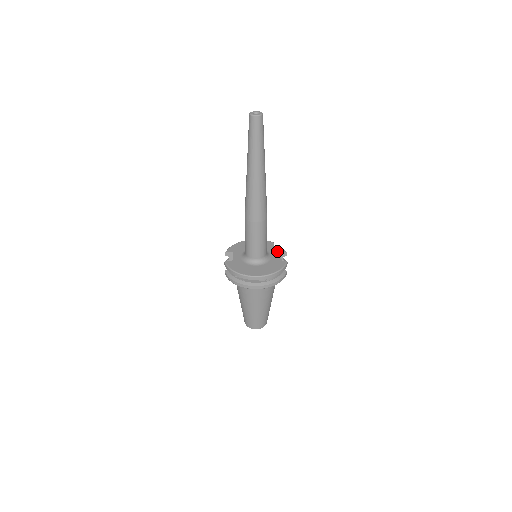
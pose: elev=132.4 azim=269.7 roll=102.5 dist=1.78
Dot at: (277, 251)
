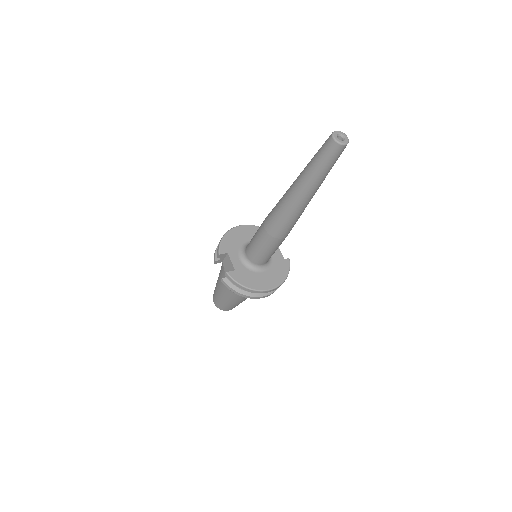
Dot at: occluded
